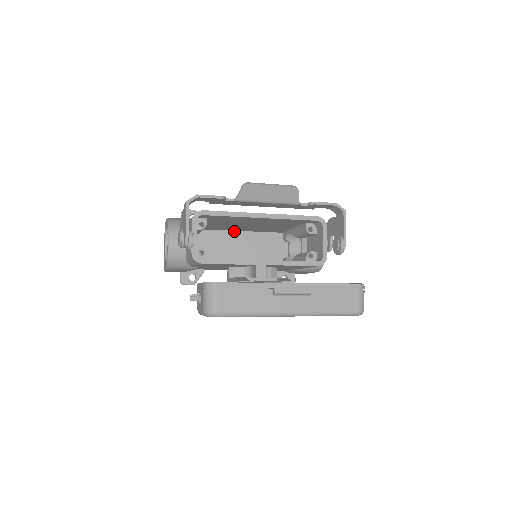
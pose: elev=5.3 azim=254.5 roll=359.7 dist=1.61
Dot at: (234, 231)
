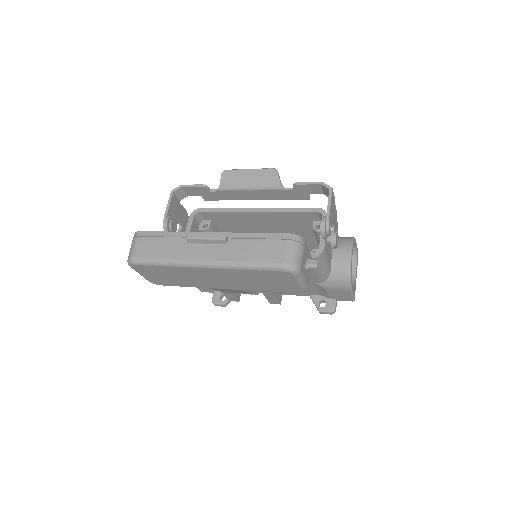
Dot at: occluded
